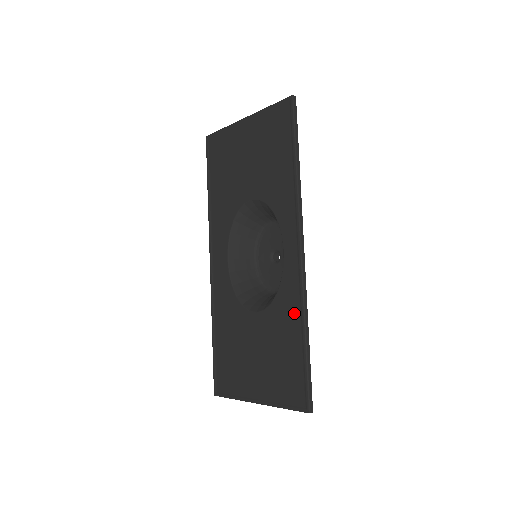
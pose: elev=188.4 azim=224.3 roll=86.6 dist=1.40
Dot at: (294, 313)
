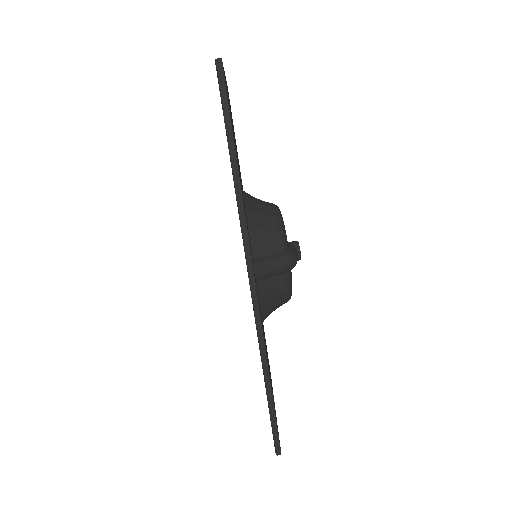
Dot at: occluded
